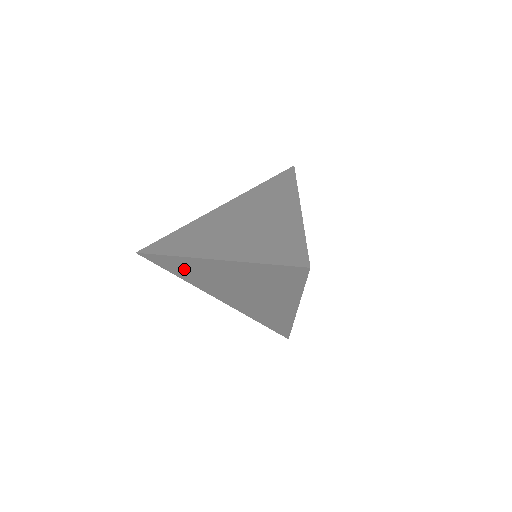
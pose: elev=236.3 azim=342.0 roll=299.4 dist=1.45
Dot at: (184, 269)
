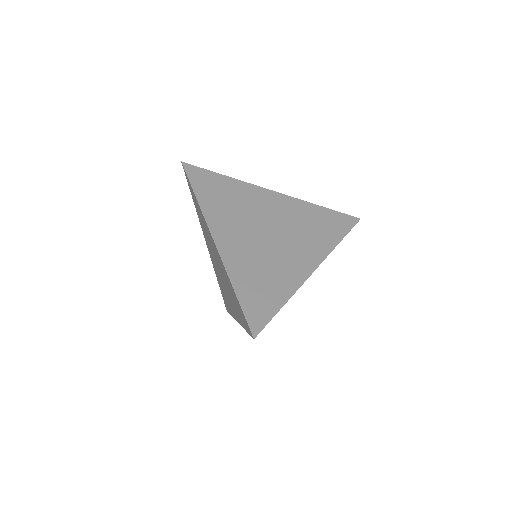
Dot at: (199, 212)
